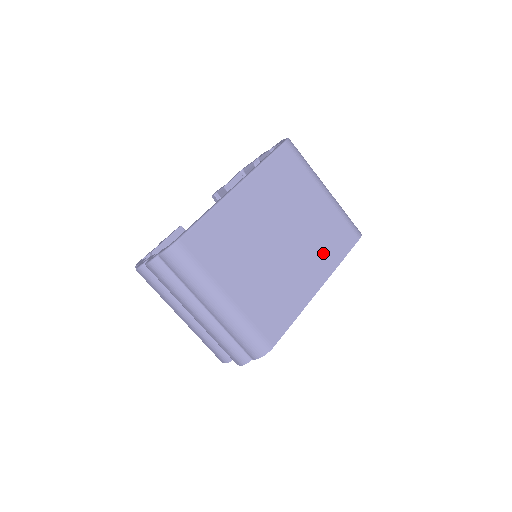
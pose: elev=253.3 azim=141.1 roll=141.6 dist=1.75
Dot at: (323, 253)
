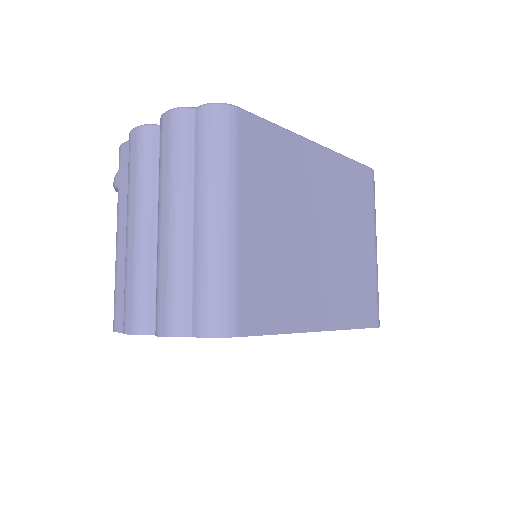
Dot at: (344, 299)
